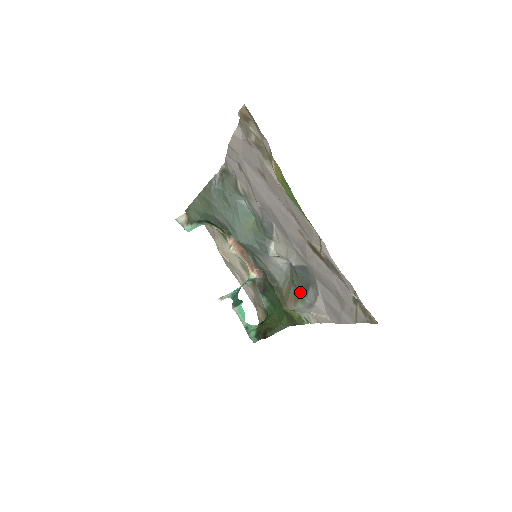
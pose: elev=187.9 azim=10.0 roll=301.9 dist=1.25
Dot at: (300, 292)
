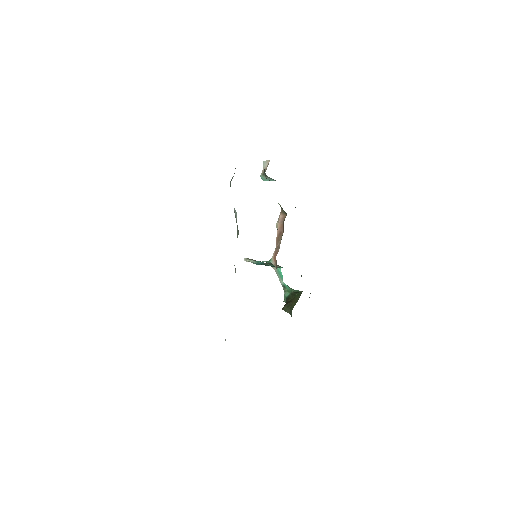
Dot at: occluded
